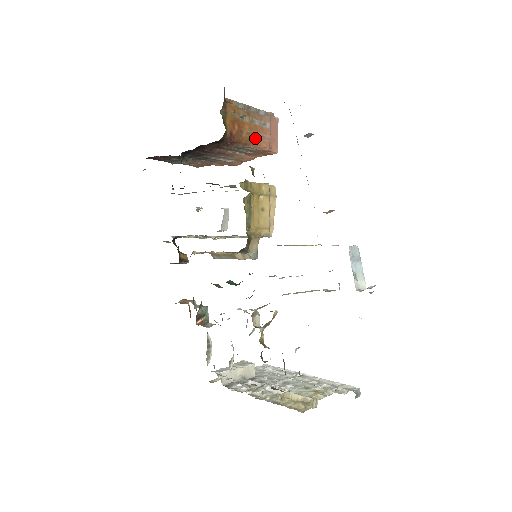
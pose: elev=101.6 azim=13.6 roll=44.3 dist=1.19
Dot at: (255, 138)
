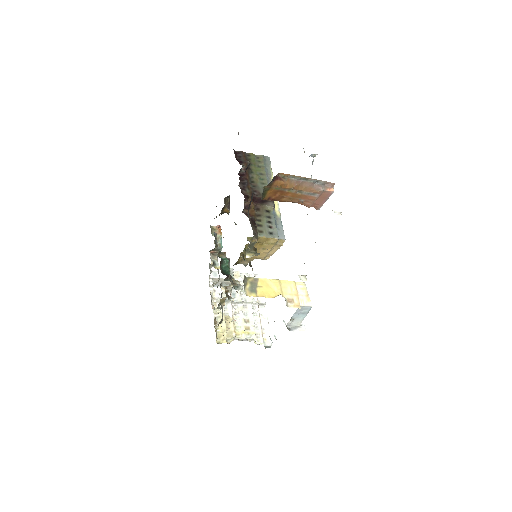
Dot at: (296, 201)
